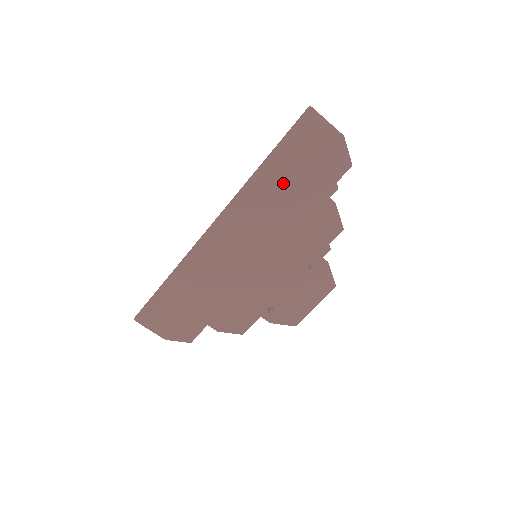
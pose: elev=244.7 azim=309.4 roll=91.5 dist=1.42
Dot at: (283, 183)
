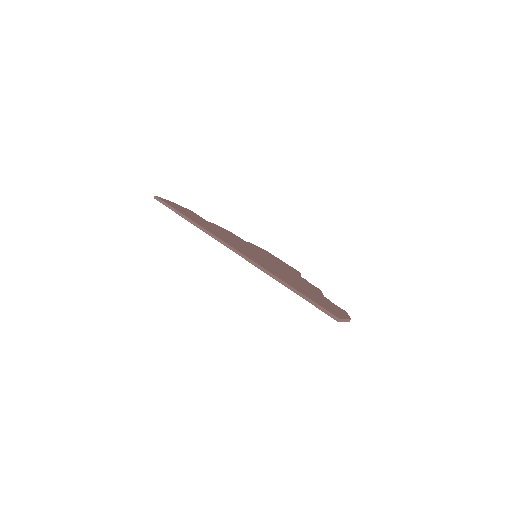
Dot at: occluded
